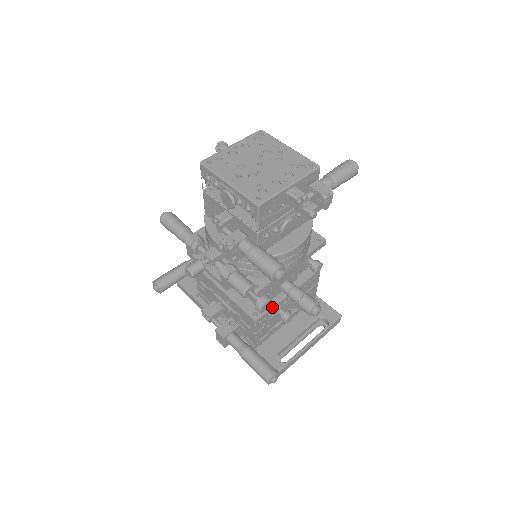
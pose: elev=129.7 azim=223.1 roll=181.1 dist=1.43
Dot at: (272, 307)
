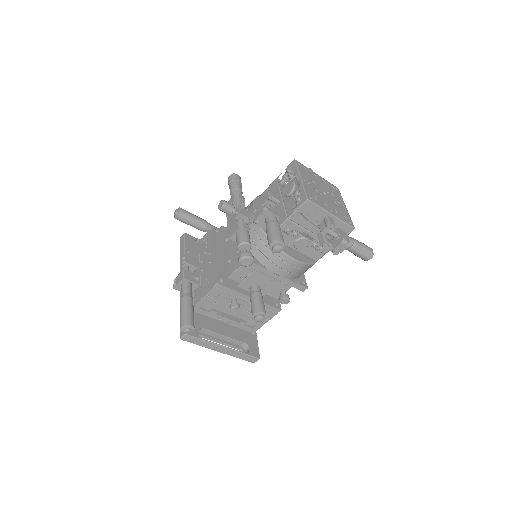
Dot at: (235, 290)
